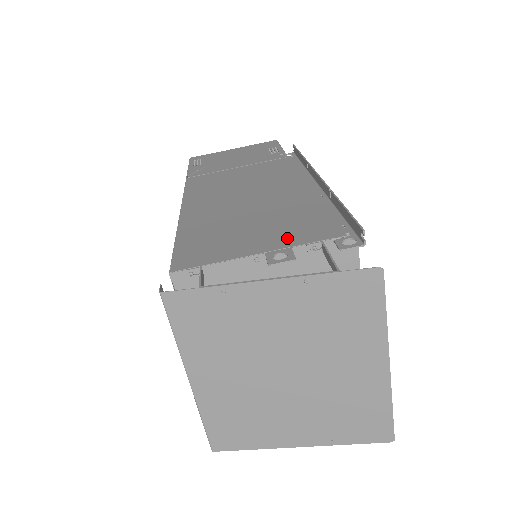
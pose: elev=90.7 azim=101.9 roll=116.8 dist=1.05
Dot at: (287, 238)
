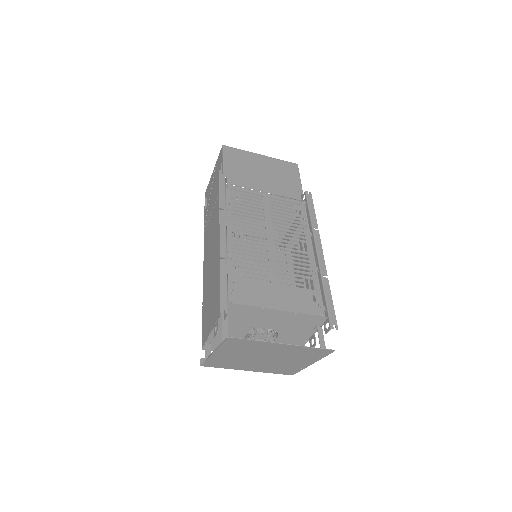
Dot at: (217, 311)
